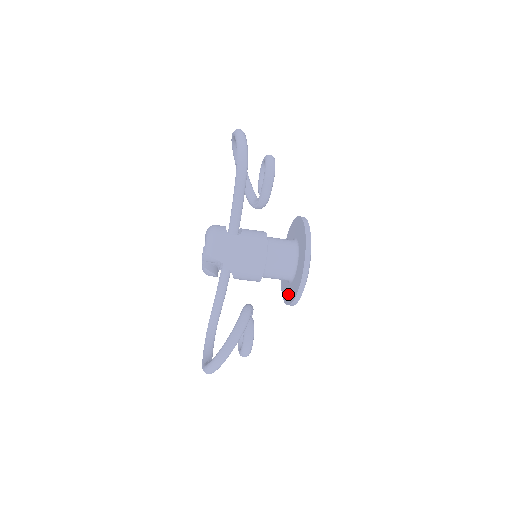
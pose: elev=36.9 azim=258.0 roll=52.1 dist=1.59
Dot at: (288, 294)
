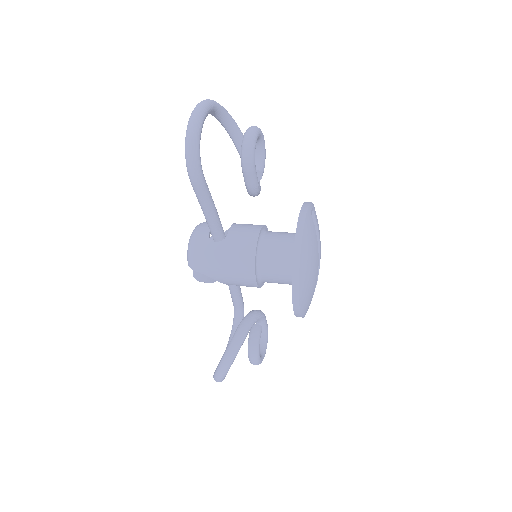
Dot at: occluded
